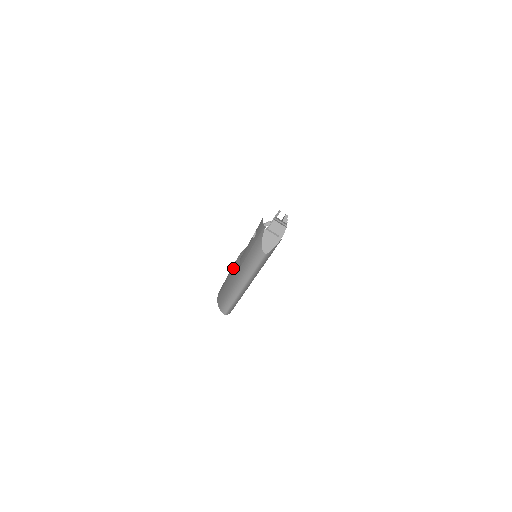
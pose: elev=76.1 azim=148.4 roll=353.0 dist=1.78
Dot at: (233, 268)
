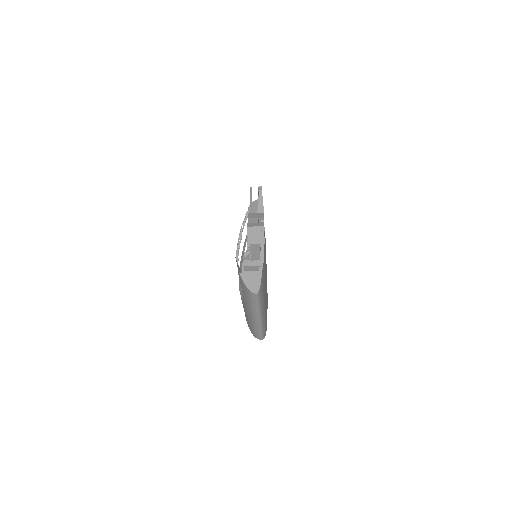
Dot at: occluded
